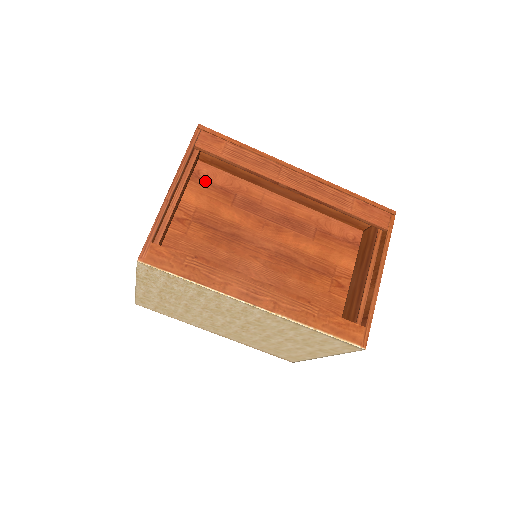
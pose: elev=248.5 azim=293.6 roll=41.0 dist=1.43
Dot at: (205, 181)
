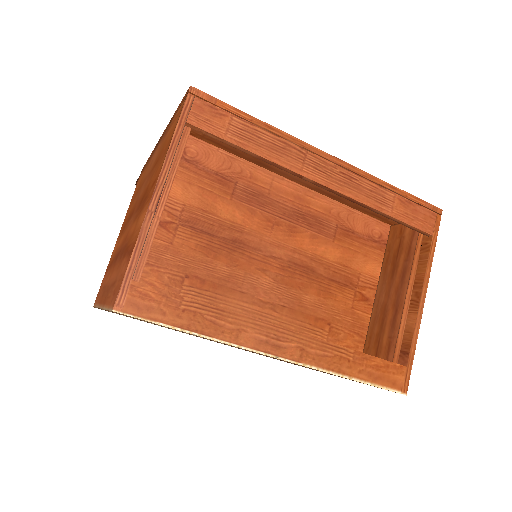
Dot at: (194, 164)
